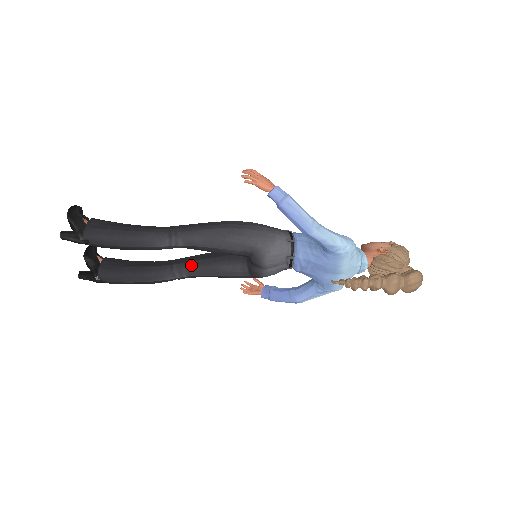
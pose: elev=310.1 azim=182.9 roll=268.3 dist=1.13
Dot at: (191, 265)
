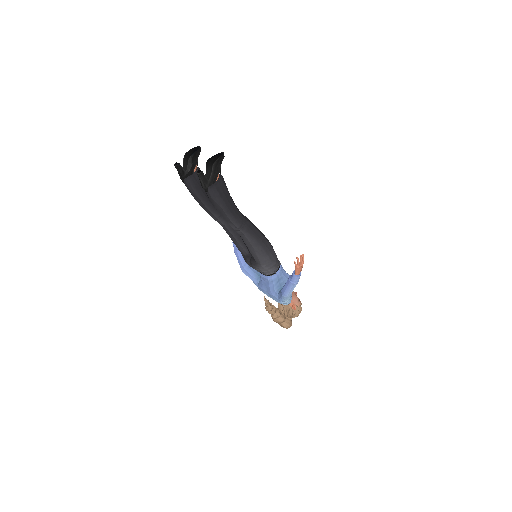
Dot at: (229, 225)
